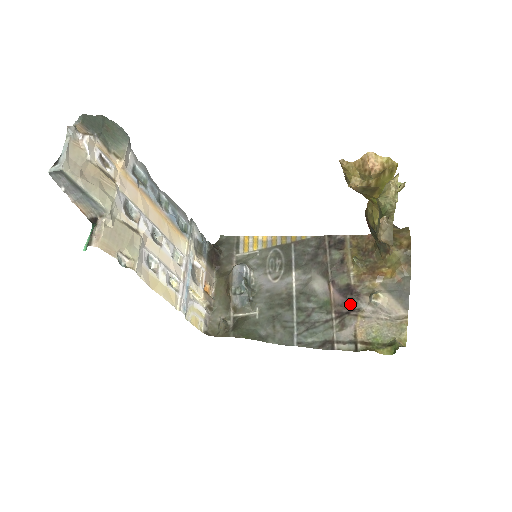
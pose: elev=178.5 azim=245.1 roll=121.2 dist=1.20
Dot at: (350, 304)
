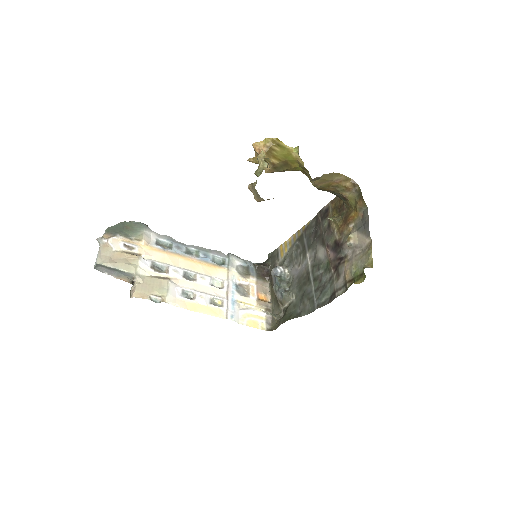
Dot at: (339, 256)
